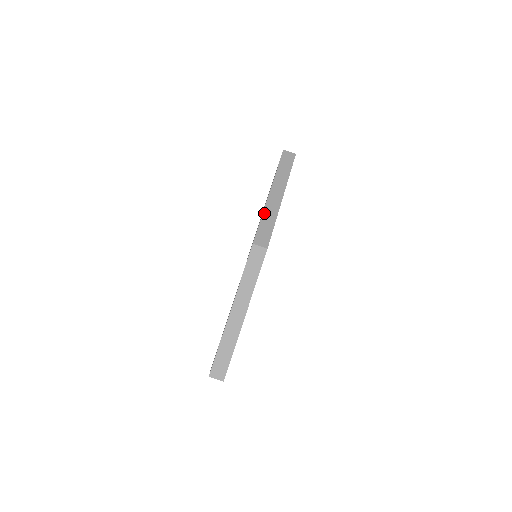
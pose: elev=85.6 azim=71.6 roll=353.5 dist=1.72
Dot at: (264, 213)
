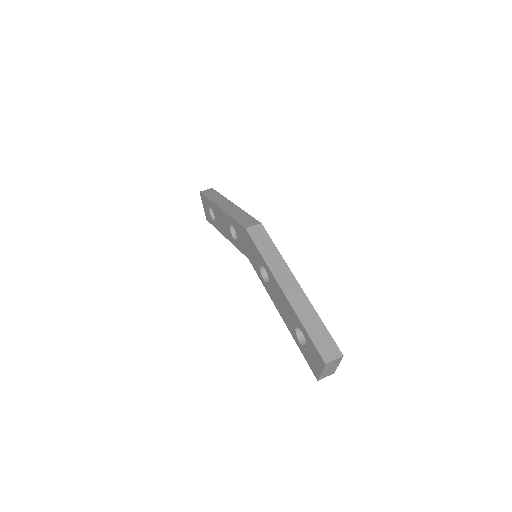
Dot at: (231, 215)
